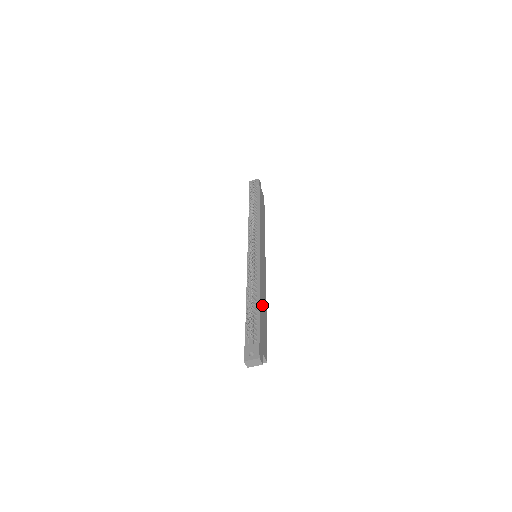
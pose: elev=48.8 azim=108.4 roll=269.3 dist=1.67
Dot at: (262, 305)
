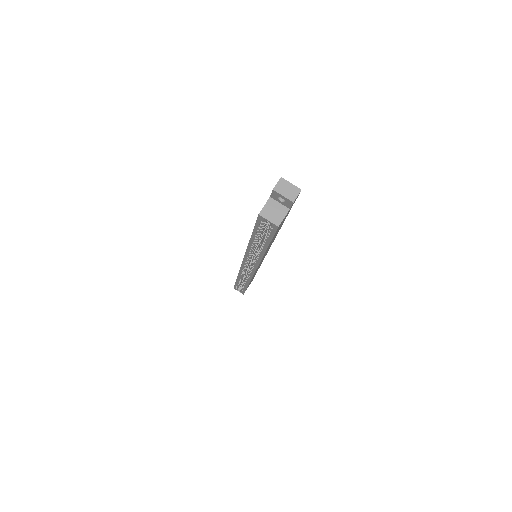
Dot at: occluded
